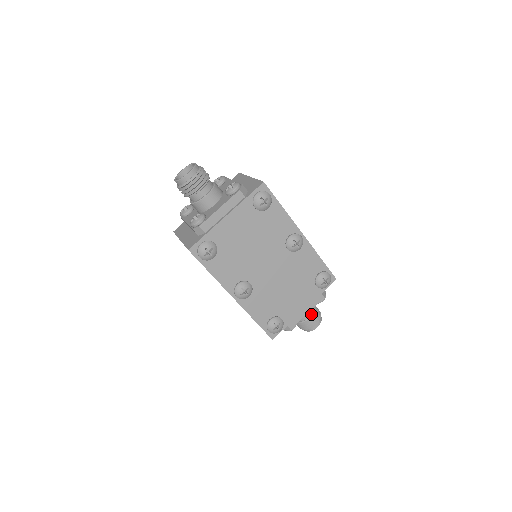
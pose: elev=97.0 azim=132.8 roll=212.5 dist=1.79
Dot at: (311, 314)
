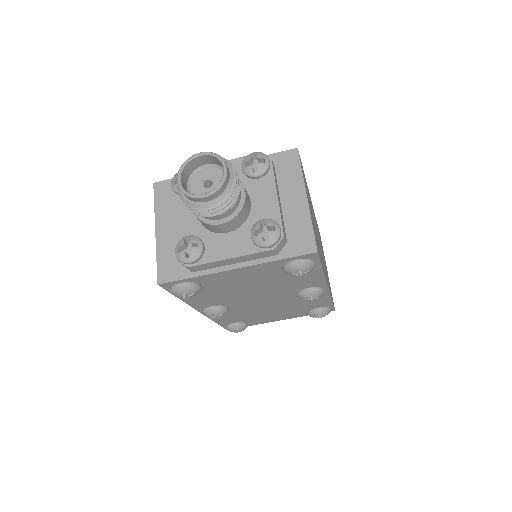
Dot at: occluded
